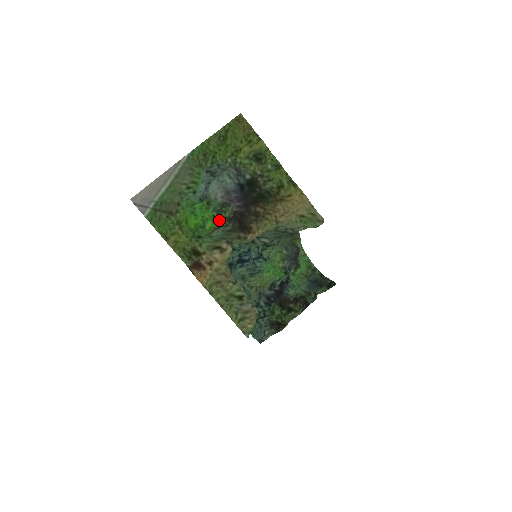
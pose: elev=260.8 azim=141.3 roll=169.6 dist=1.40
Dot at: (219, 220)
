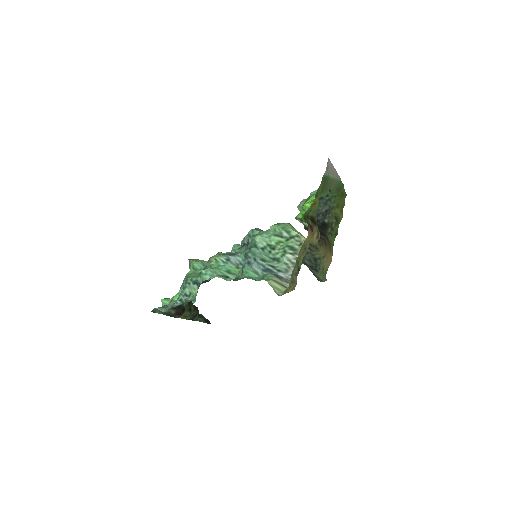
Dot at: occluded
